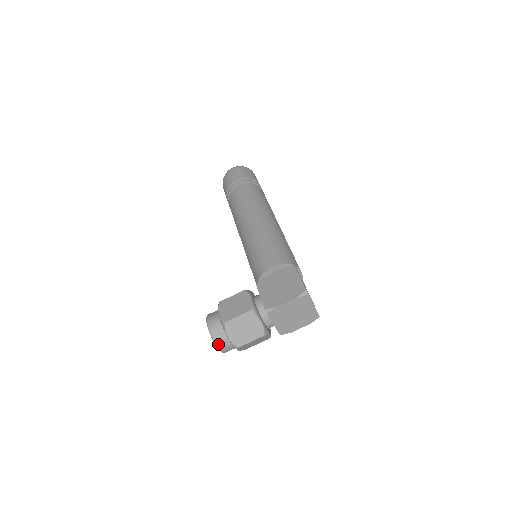
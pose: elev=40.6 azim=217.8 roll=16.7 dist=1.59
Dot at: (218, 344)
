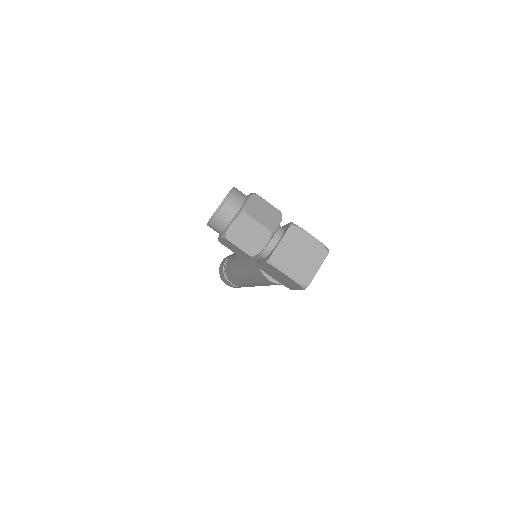
Dot at: (231, 197)
